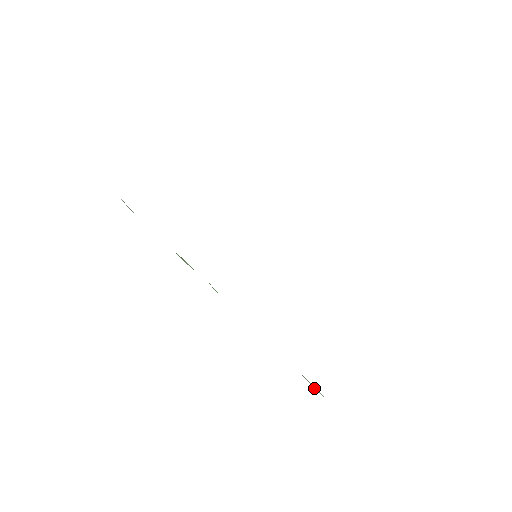
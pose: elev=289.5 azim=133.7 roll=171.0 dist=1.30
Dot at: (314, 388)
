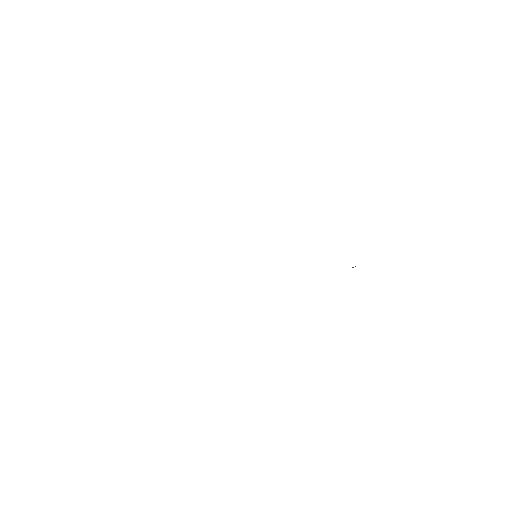
Dot at: occluded
